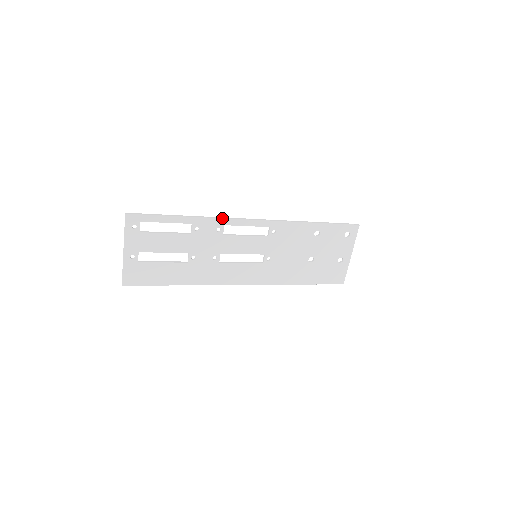
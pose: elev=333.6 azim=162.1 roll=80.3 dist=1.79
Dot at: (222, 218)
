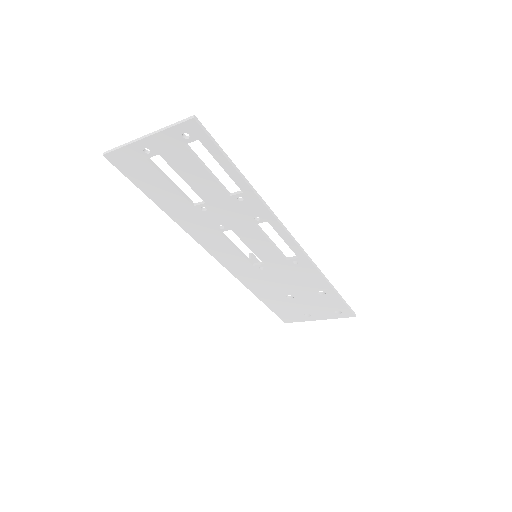
Dot at: (274, 216)
